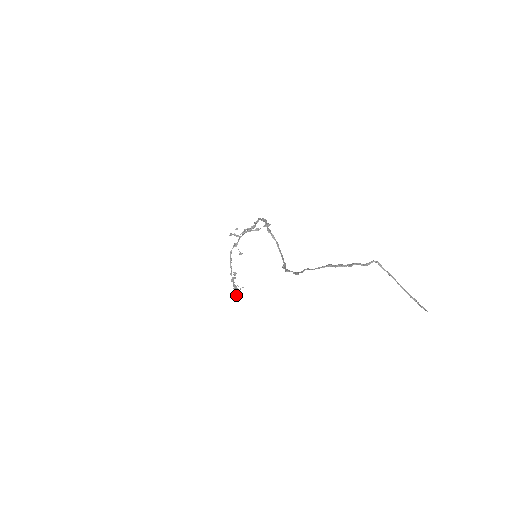
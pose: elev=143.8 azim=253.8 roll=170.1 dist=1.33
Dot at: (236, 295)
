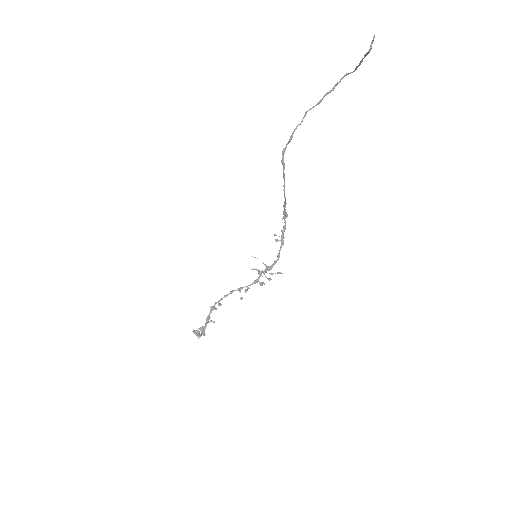
Dot at: (201, 331)
